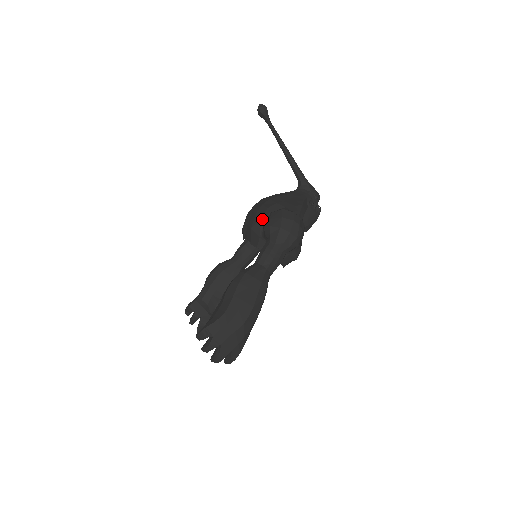
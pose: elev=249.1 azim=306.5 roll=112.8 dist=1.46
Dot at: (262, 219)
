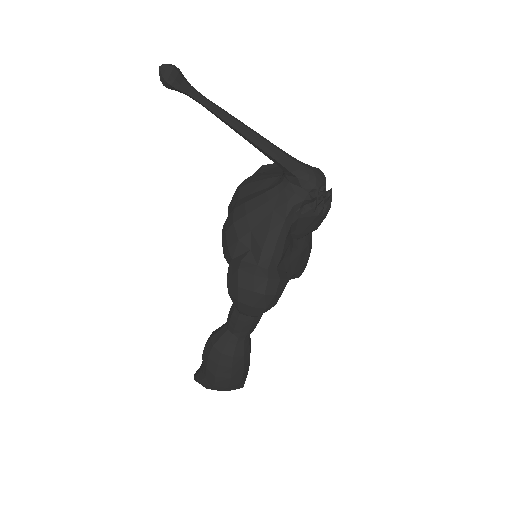
Dot at: (226, 260)
